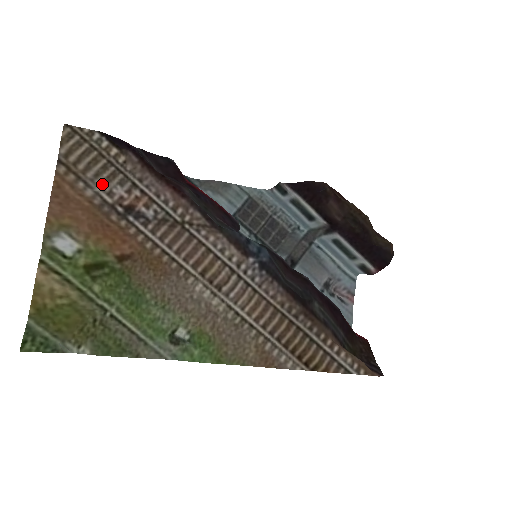
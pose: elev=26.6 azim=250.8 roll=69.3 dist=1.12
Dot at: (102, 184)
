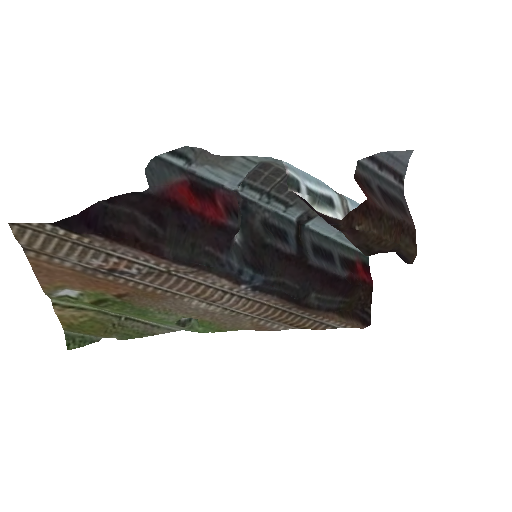
Dot at: (76, 259)
